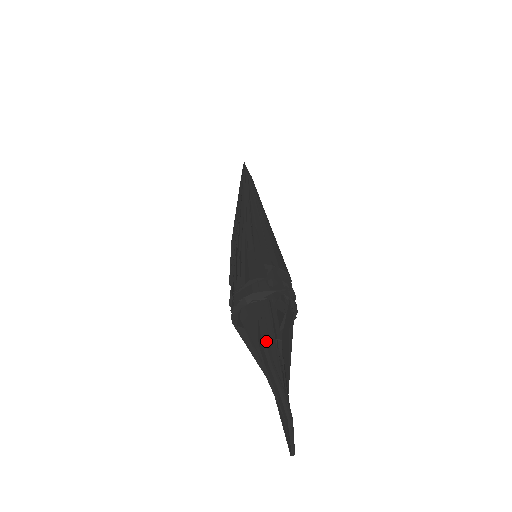
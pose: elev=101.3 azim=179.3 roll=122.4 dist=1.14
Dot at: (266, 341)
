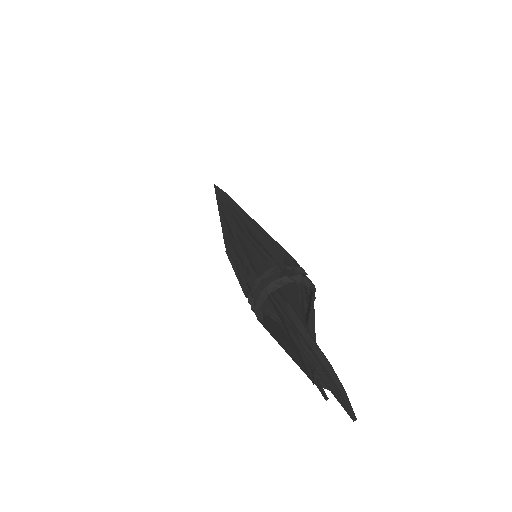
Dot at: (302, 322)
